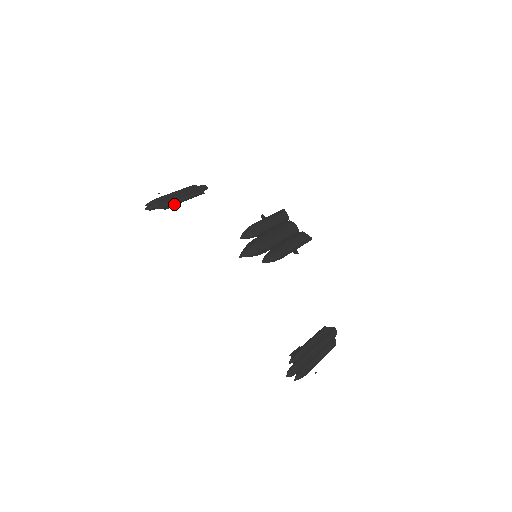
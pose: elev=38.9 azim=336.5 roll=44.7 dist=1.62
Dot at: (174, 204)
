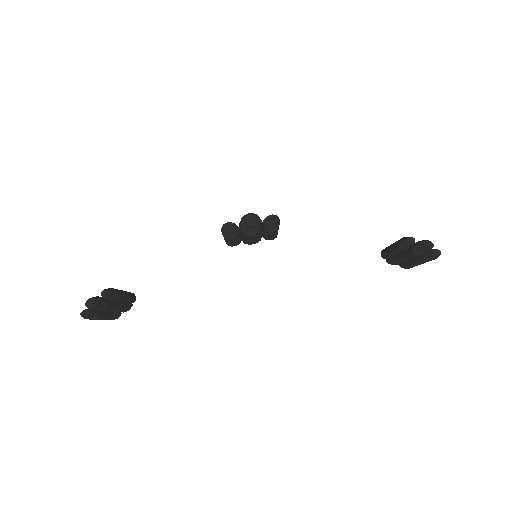
Dot at: (117, 291)
